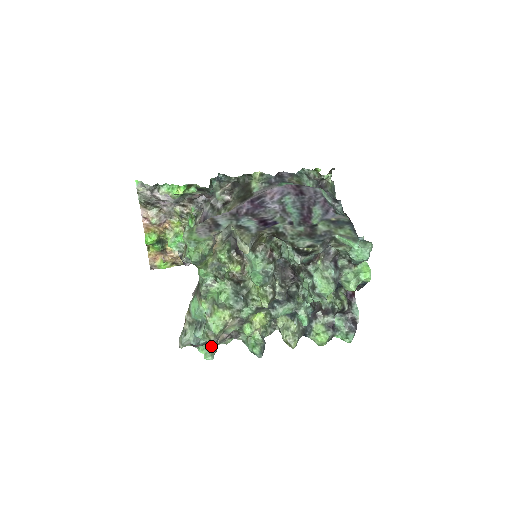
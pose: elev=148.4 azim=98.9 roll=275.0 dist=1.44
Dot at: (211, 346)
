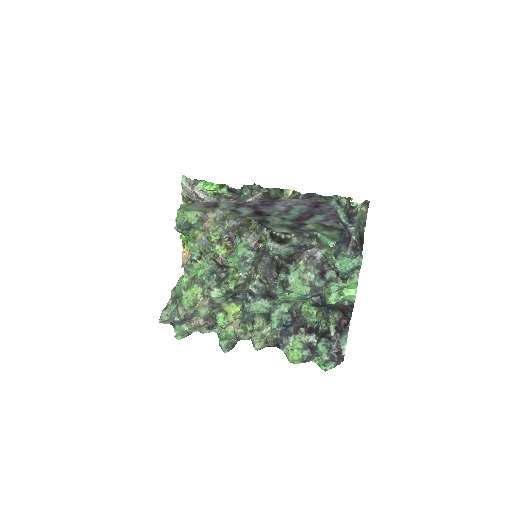
Dot at: (186, 329)
